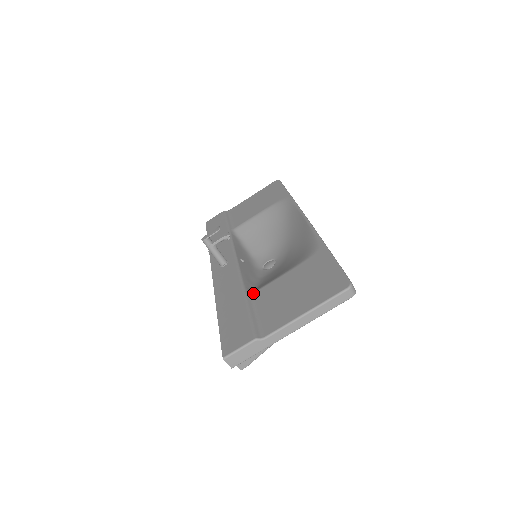
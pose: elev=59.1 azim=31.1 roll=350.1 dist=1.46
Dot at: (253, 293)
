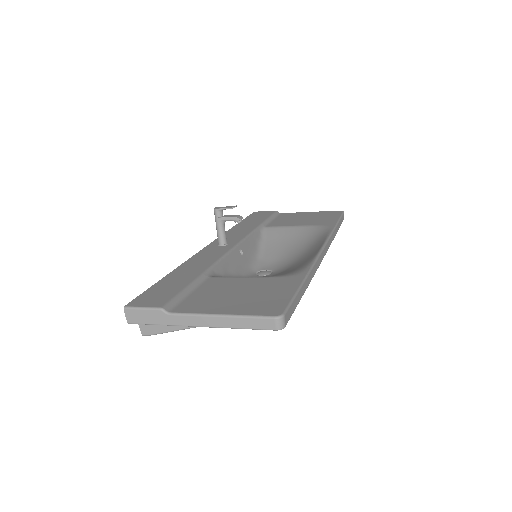
Dot at: (211, 277)
